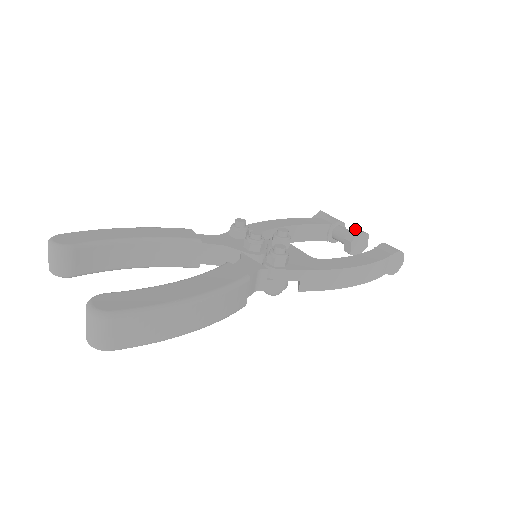
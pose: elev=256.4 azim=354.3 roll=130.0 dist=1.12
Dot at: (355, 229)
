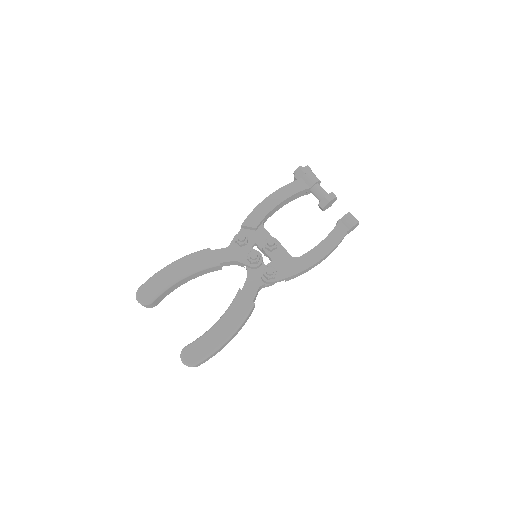
Dot at: (326, 198)
